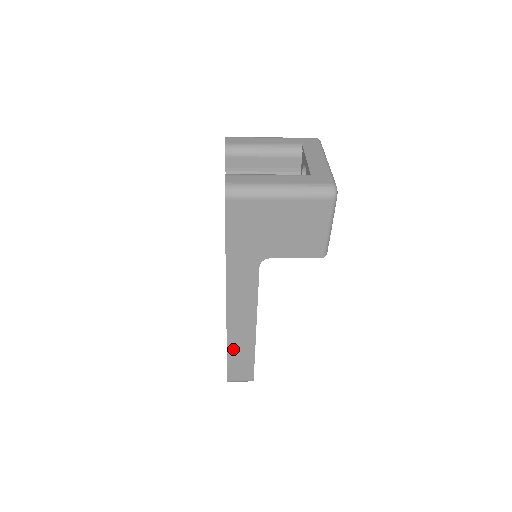
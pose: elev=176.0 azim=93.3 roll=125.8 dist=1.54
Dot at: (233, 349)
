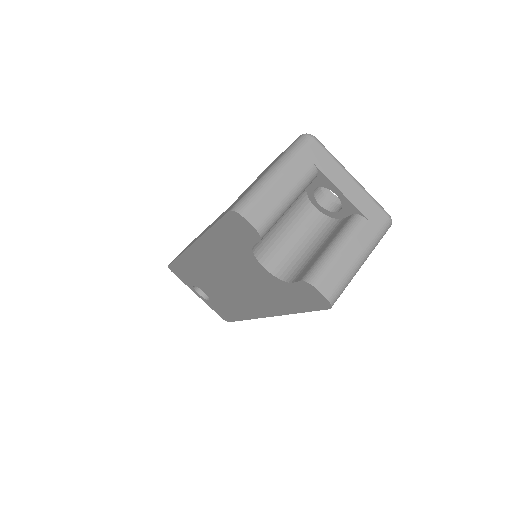
Dot at: occluded
